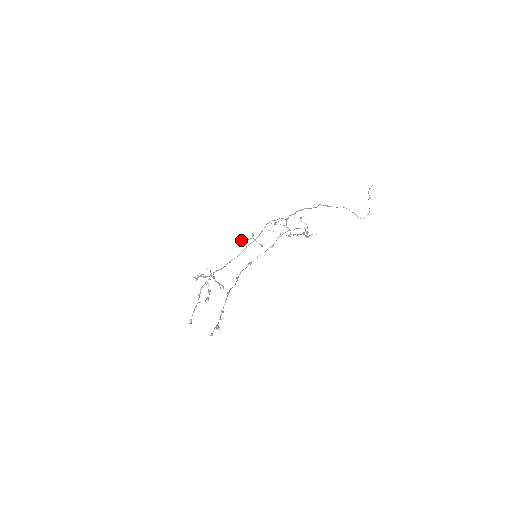
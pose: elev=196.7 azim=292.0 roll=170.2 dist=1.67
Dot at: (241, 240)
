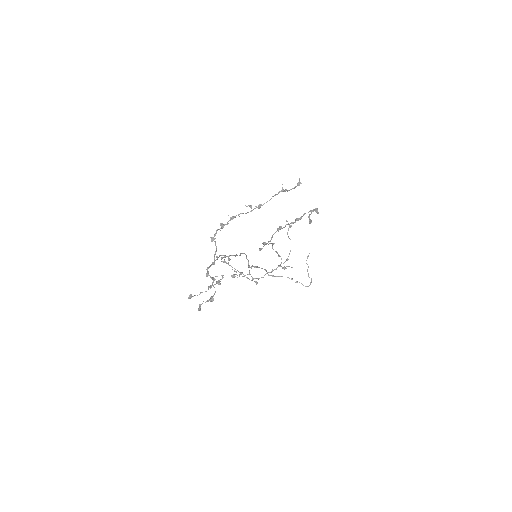
Dot at: (221, 257)
